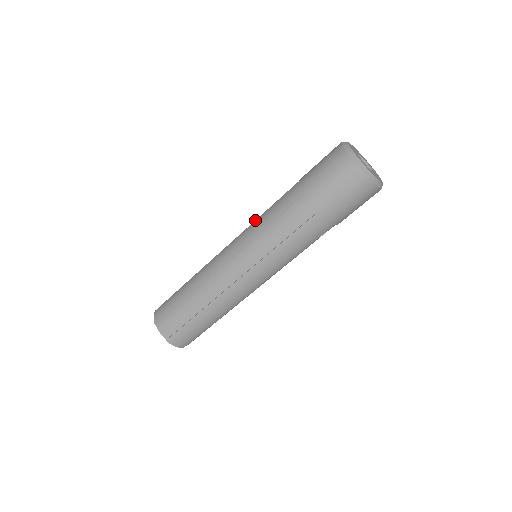
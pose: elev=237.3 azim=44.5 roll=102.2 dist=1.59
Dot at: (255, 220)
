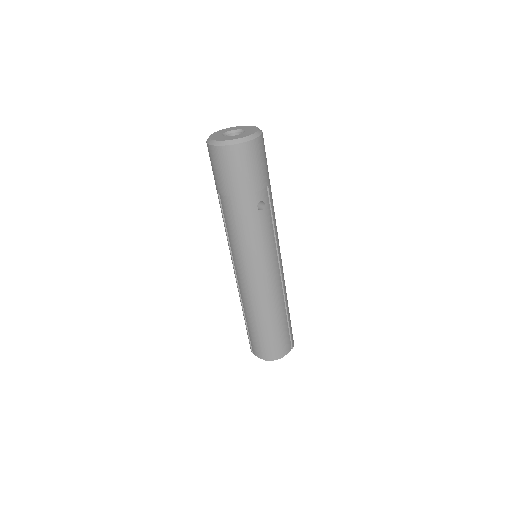
Dot at: occluded
